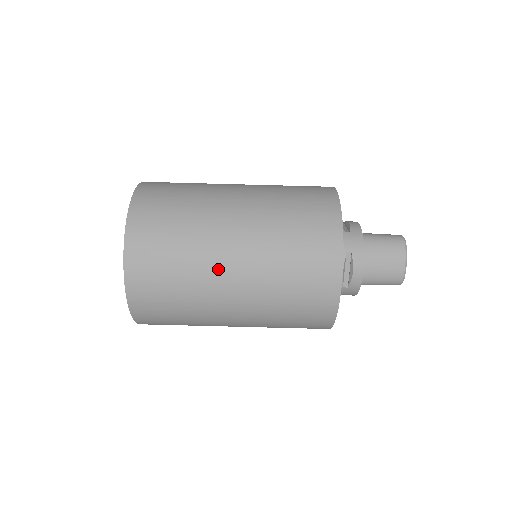
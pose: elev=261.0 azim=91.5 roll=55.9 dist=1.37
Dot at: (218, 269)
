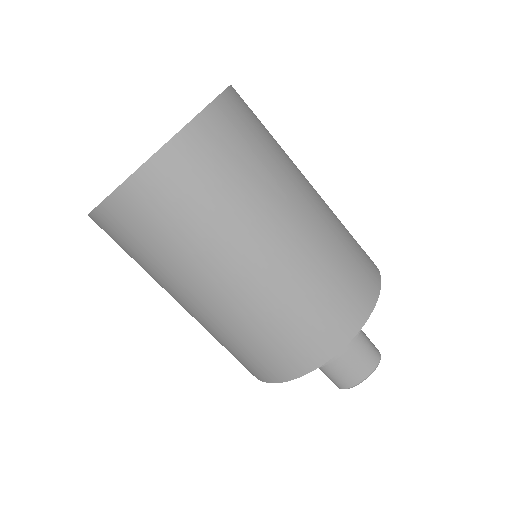
Dot at: (231, 259)
